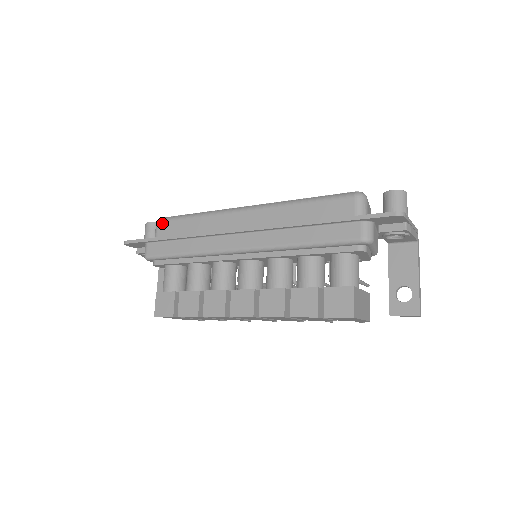
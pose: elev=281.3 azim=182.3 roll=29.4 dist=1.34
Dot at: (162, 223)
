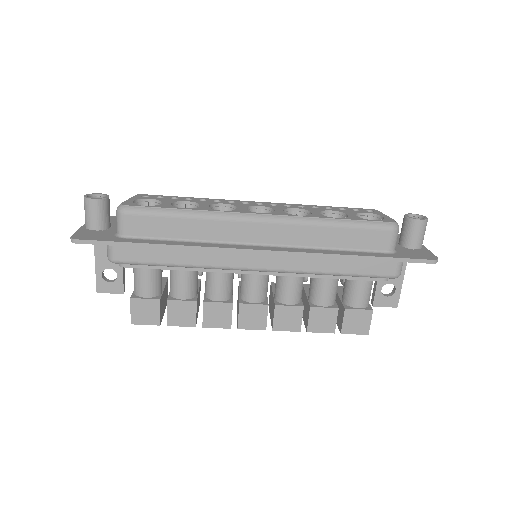
Dot at: (132, 216)
